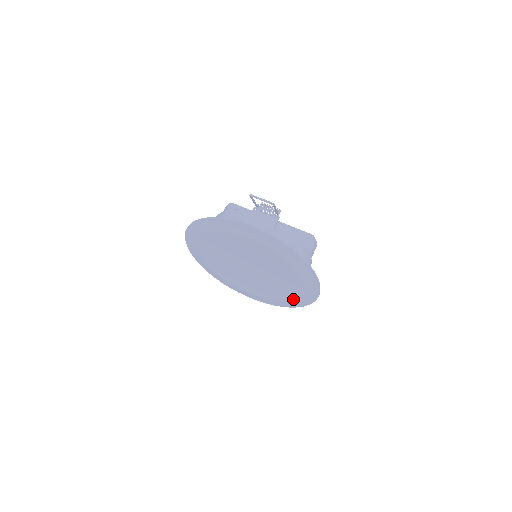
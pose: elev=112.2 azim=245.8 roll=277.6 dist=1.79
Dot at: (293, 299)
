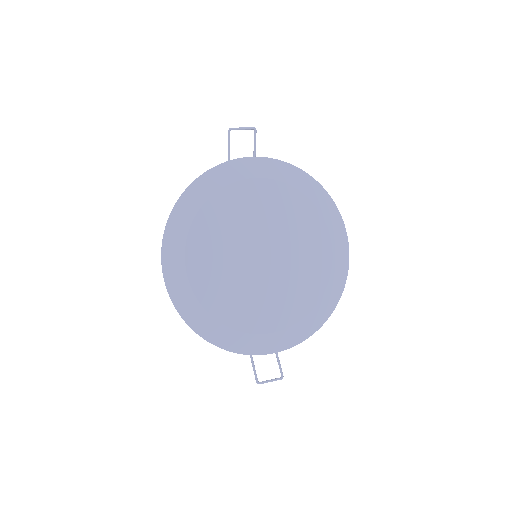
Dot at: (327, 283)
